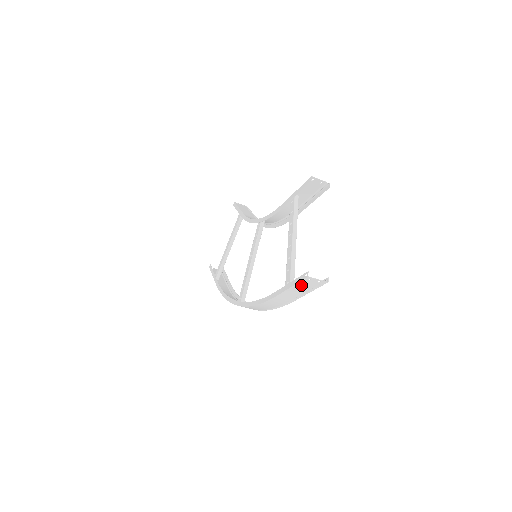
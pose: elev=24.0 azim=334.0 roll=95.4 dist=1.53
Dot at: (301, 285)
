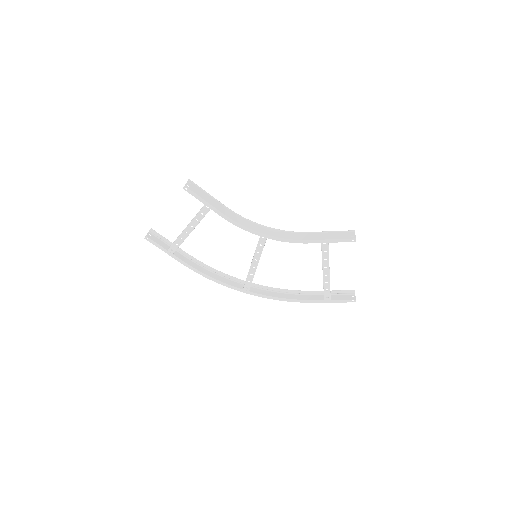
Dot at: (341, 300)
